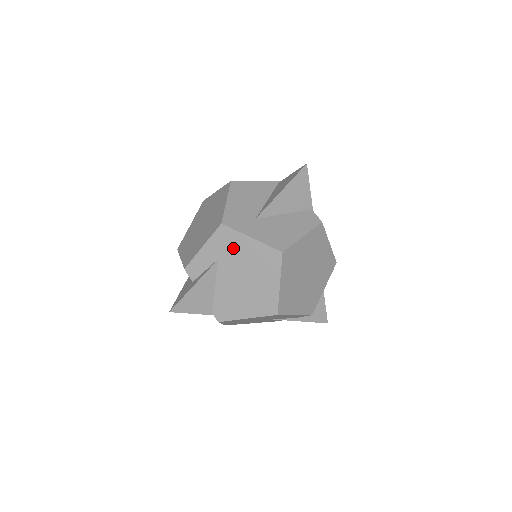
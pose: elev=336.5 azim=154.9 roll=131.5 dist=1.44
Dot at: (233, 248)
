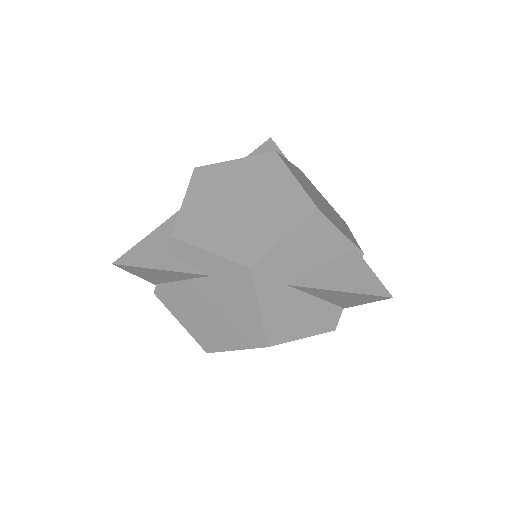
Dot at: (234, 290)
